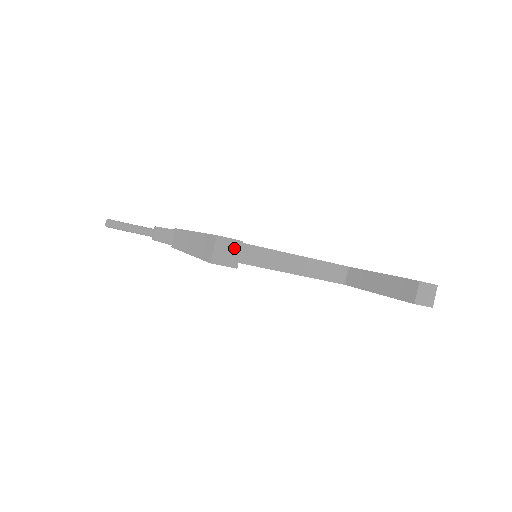
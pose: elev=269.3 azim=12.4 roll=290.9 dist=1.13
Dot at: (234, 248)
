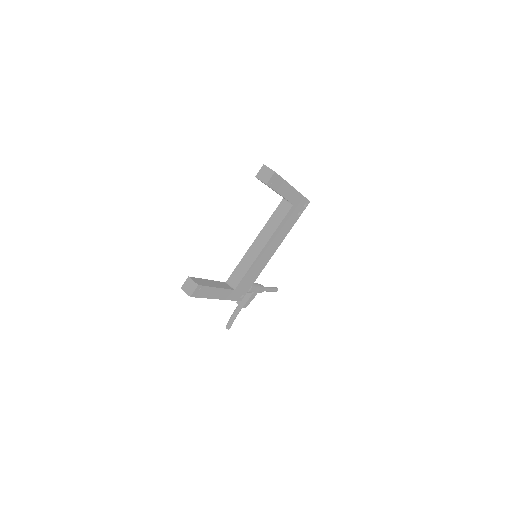
Dot at: (189, 282)
